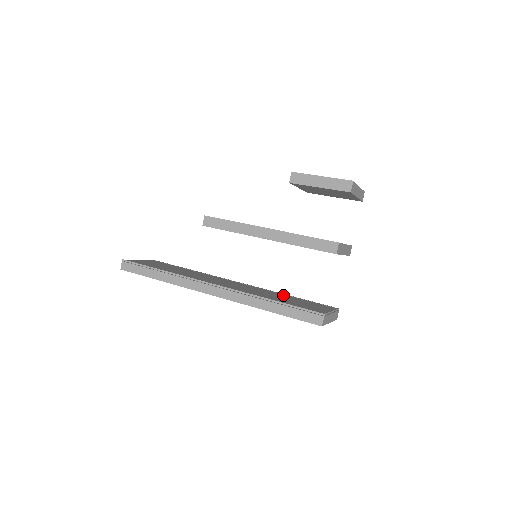
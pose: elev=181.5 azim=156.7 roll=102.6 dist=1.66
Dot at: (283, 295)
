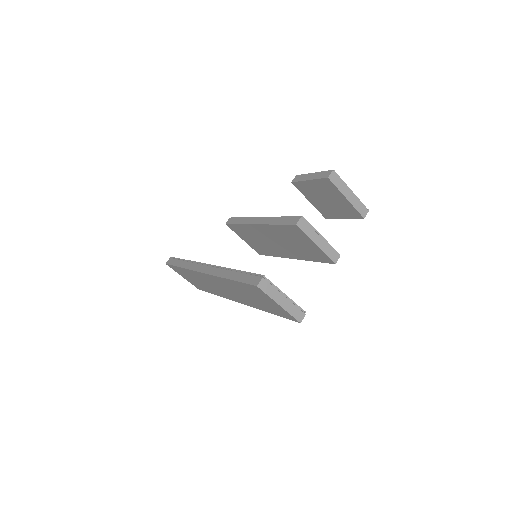
Dot at: occluded
